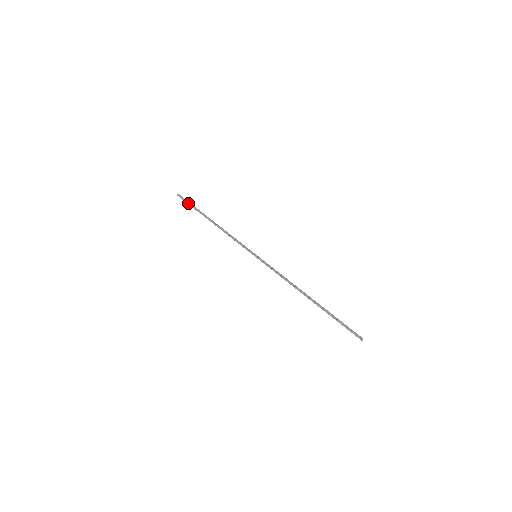
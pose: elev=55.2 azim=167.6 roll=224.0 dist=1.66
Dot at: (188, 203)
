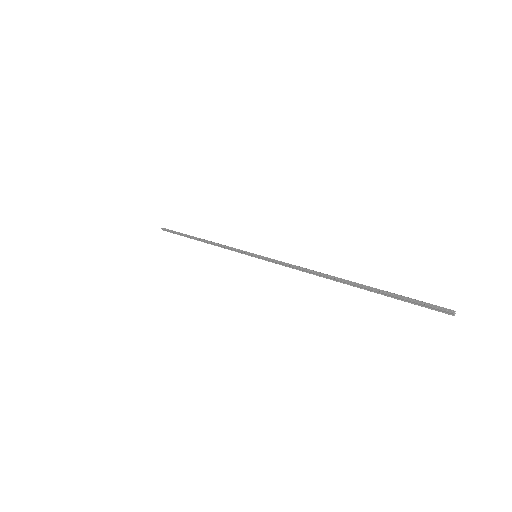
Dot at: (173, 233)
